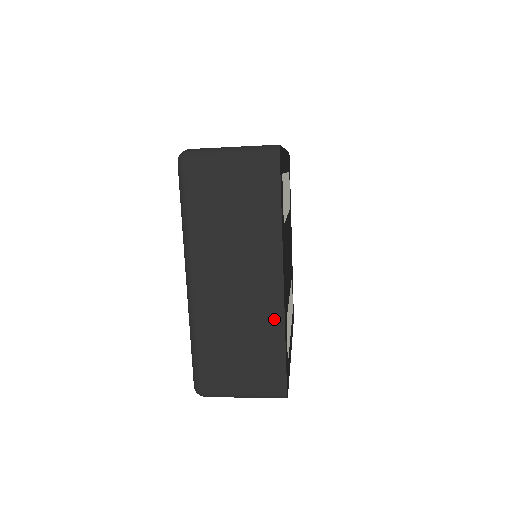
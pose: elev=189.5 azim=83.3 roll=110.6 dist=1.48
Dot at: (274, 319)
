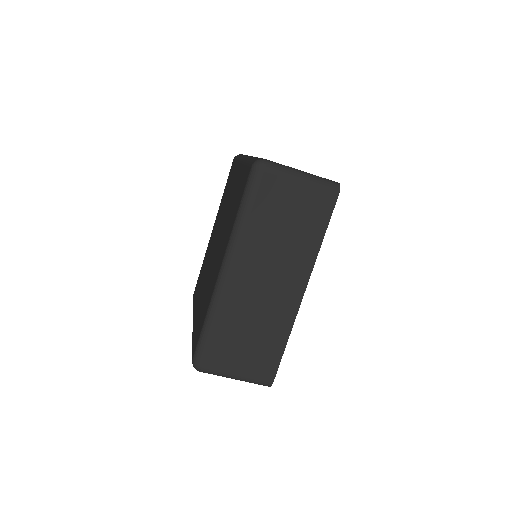
Dot at: (286, 321)
